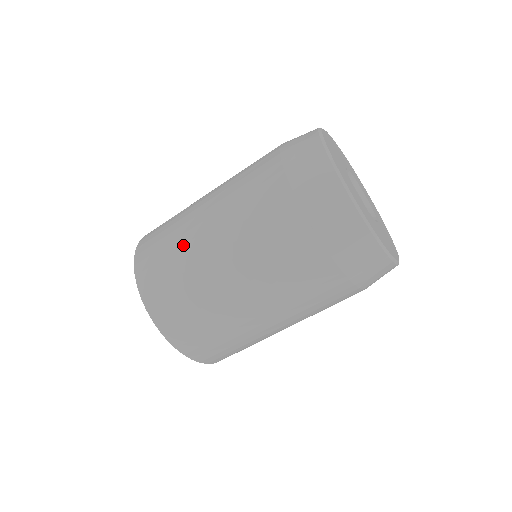
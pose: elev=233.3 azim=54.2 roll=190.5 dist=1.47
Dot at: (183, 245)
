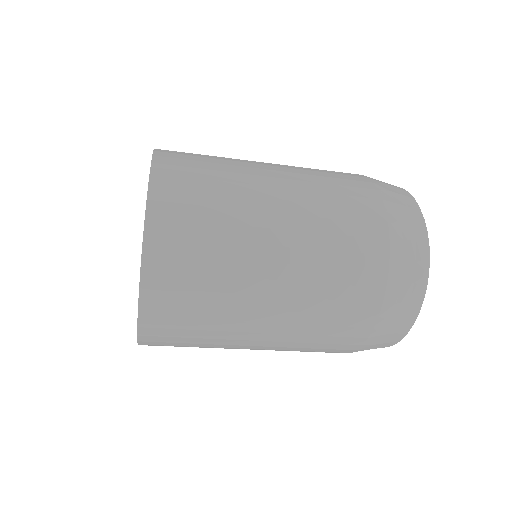
Dot at: (227, 321)
